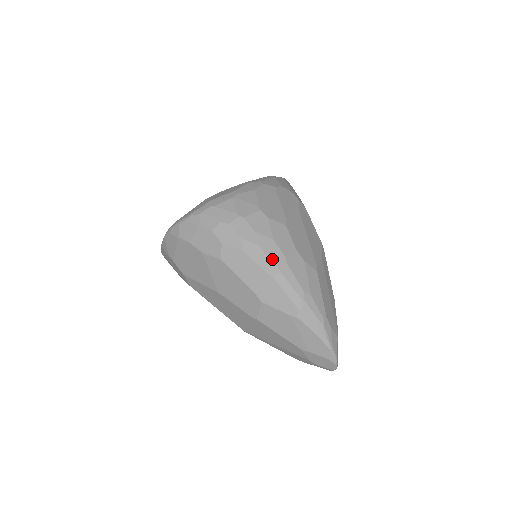
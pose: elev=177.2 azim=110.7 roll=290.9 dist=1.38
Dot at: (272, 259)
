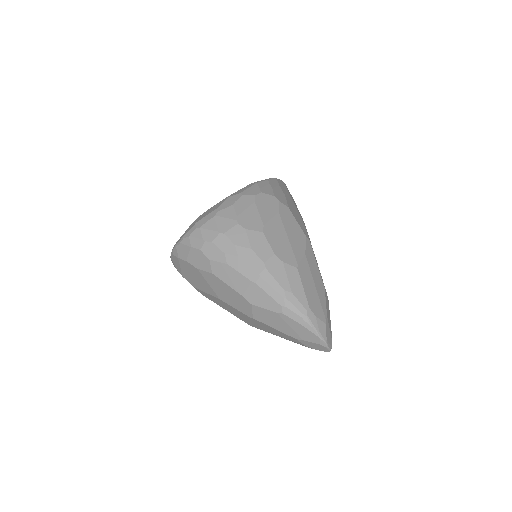
Dot at: (252, 267)
